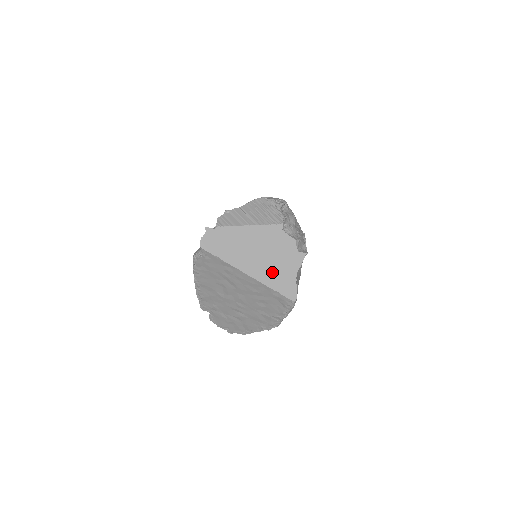
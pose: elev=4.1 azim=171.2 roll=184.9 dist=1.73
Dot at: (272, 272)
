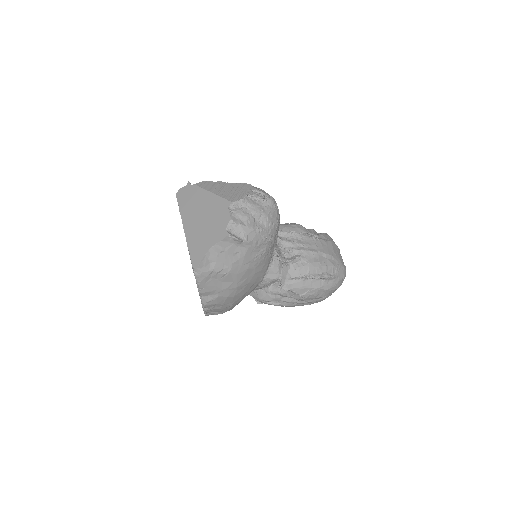
Dot at: (198, 236)
